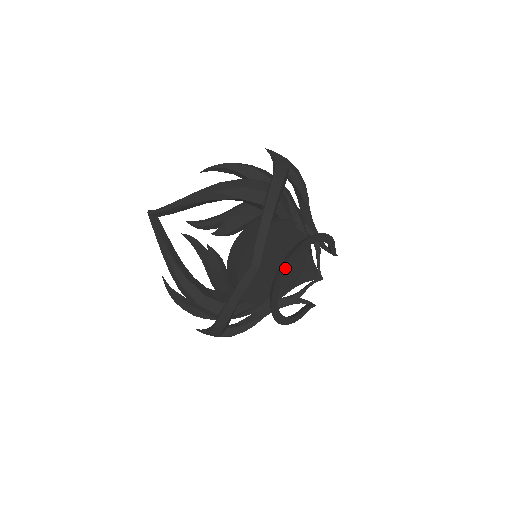
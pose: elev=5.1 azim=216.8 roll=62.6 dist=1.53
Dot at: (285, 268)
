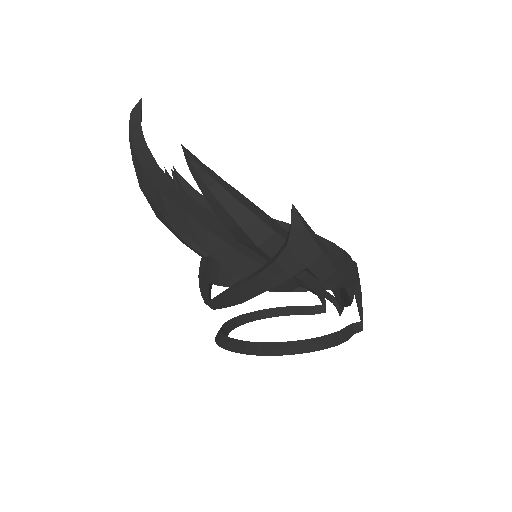
Dot at: occluded
